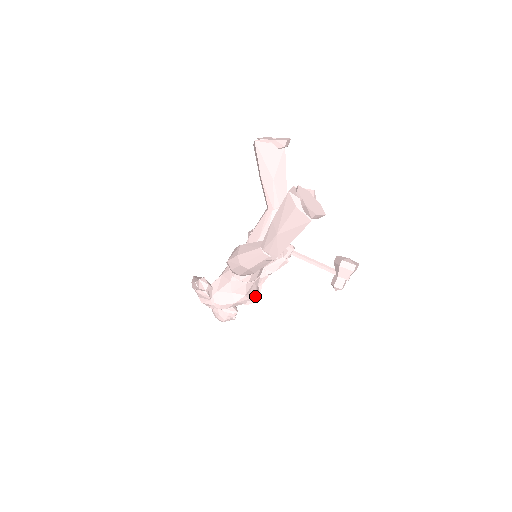
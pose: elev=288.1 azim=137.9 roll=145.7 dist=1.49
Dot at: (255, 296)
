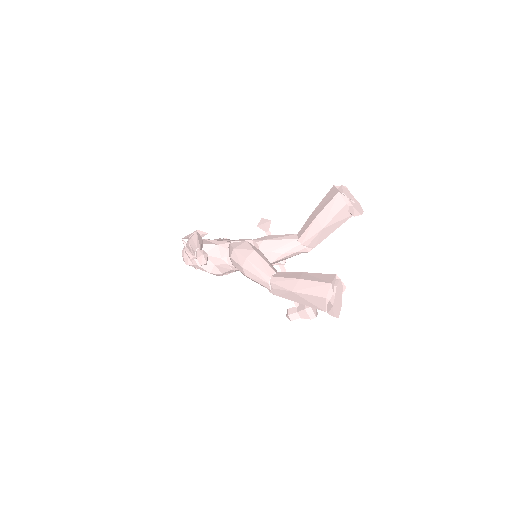
Dot at: occluded
